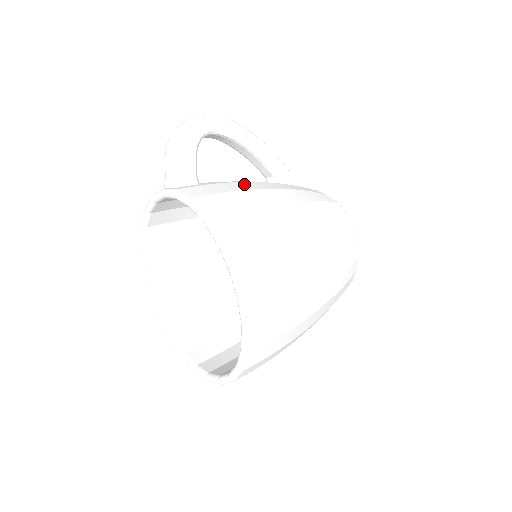
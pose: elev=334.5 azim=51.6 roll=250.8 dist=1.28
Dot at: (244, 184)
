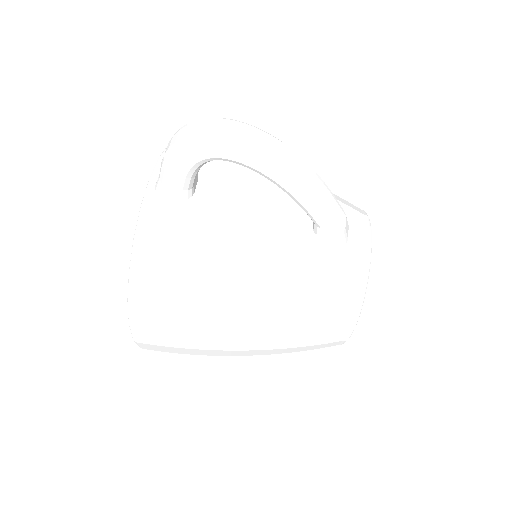
Dot at: (233, 234)
